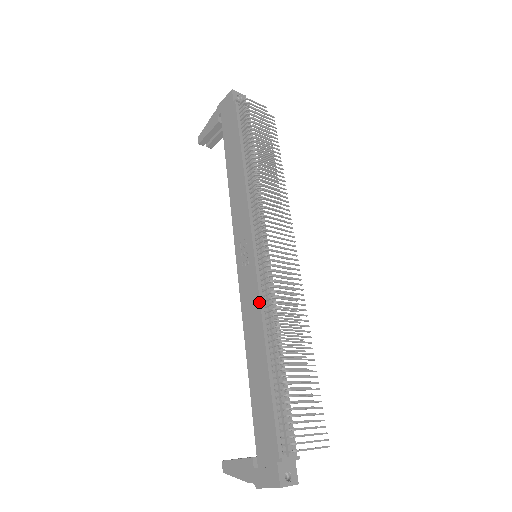
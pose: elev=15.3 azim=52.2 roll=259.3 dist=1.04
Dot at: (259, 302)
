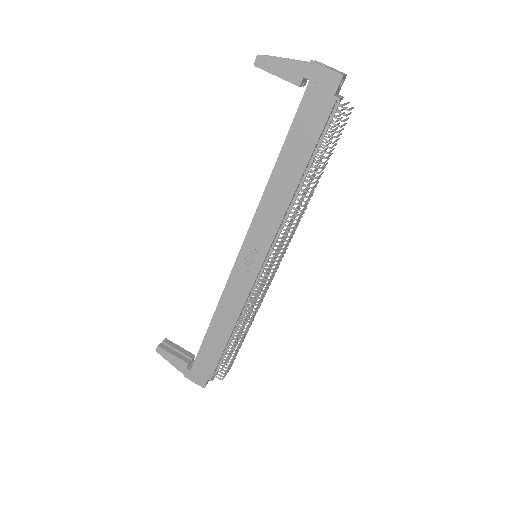
Dot at: (245, 302)
